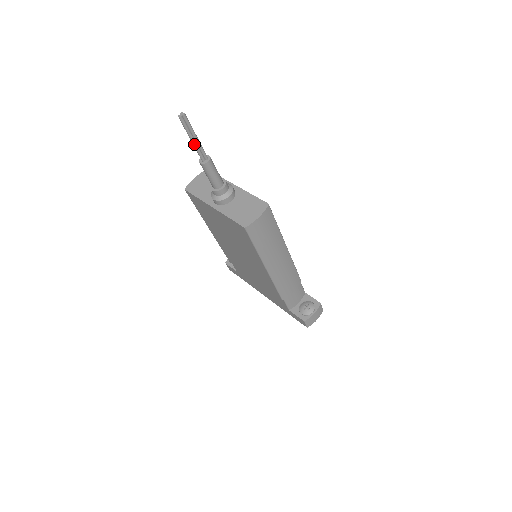
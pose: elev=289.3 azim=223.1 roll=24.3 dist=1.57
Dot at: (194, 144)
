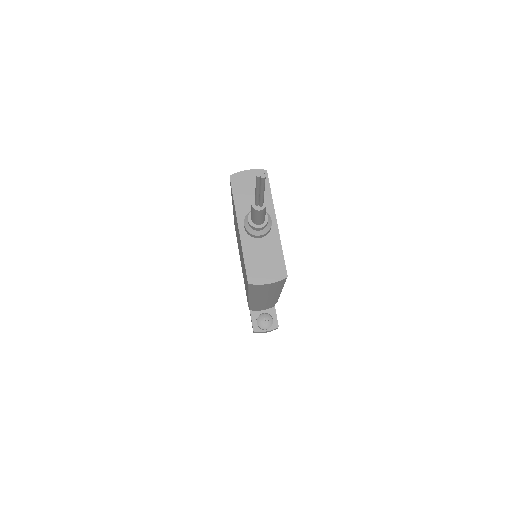
Dot at: (256, 194)
